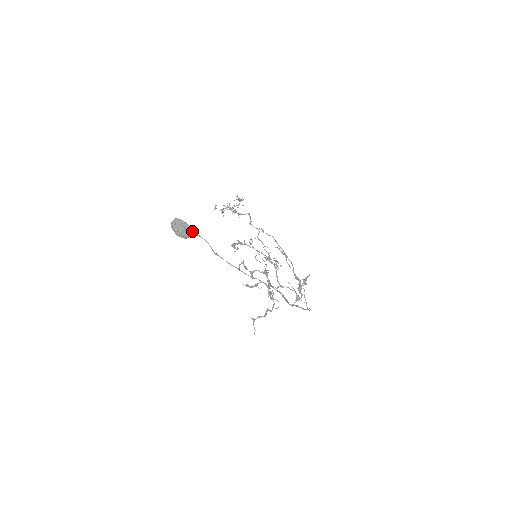
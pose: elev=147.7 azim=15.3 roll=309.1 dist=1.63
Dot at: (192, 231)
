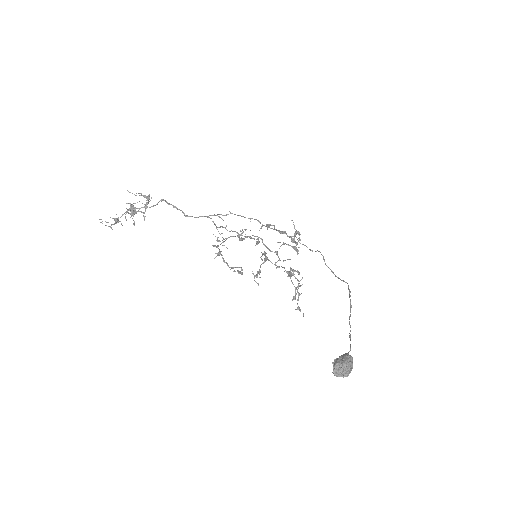
Dot at: (349, 355)
